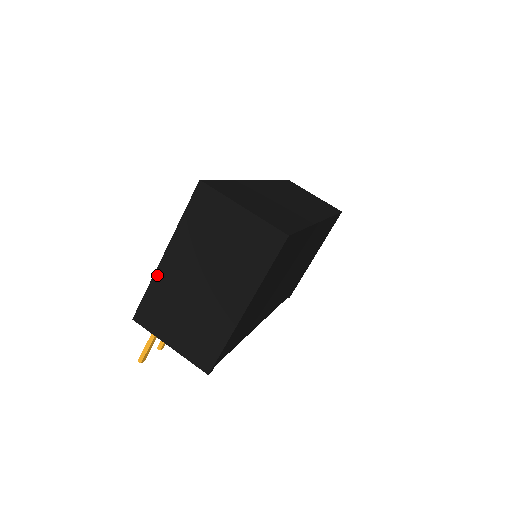
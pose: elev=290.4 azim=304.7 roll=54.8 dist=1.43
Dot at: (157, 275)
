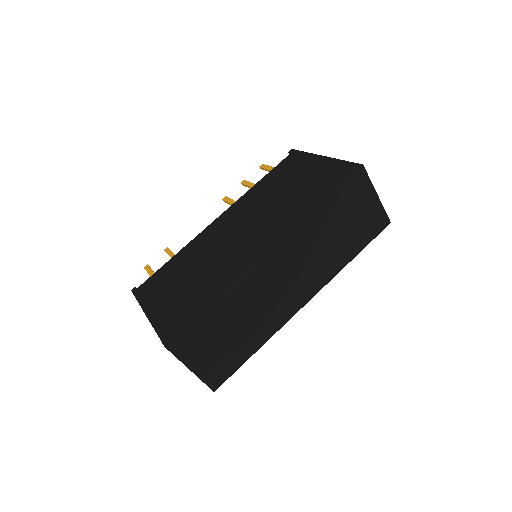
Dot at: occluded
